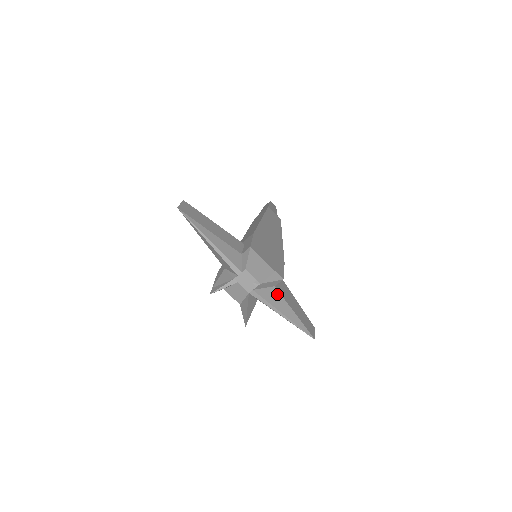
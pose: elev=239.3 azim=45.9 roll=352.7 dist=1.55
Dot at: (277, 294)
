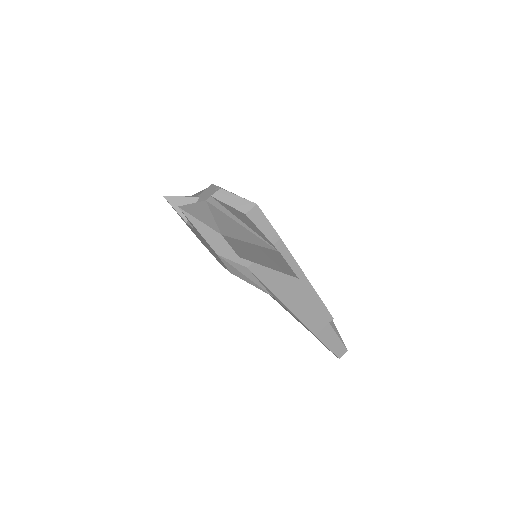
Dot at: (244, 216)
